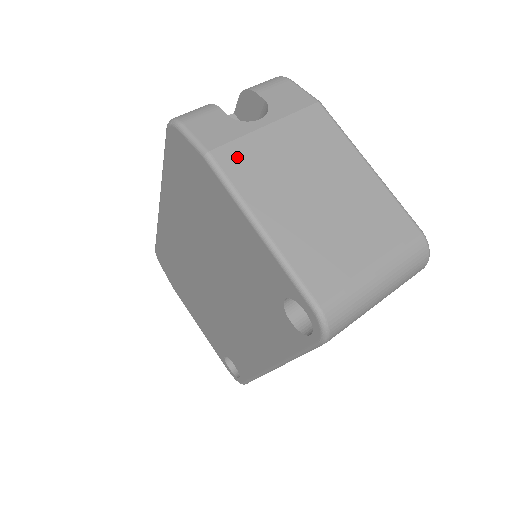
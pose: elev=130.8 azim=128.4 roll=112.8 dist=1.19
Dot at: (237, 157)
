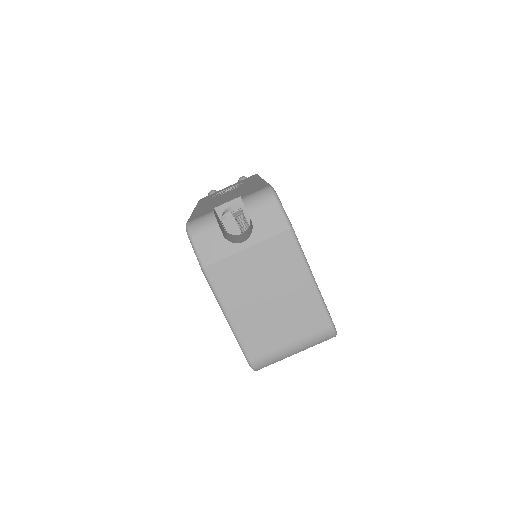
Dot at: (221, 272)
